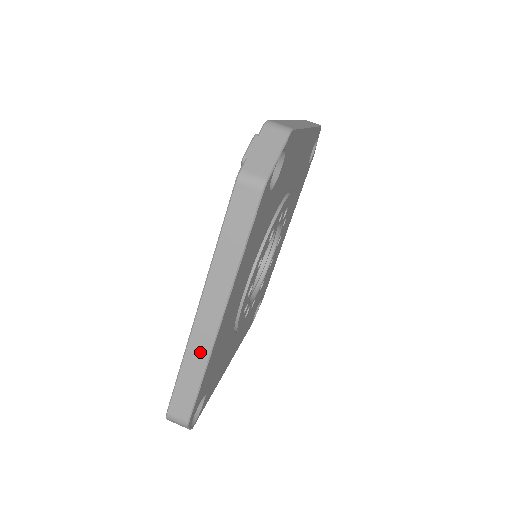
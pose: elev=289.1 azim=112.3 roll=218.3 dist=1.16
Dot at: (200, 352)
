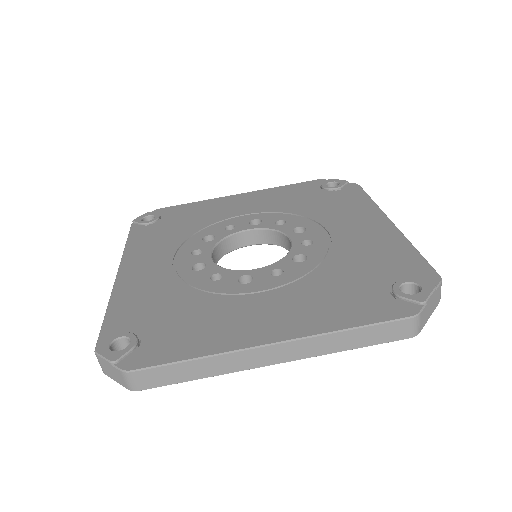
Dot at: (229, 365)
